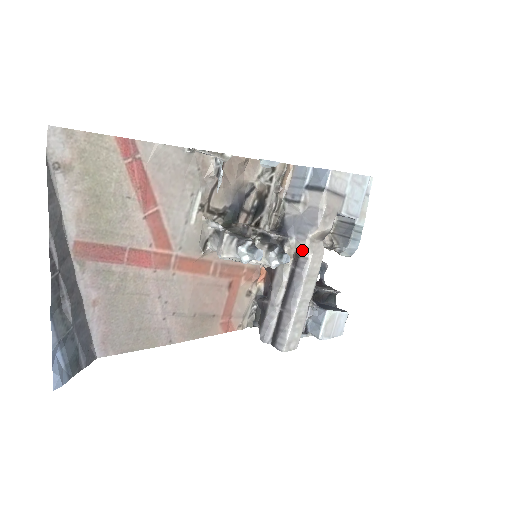
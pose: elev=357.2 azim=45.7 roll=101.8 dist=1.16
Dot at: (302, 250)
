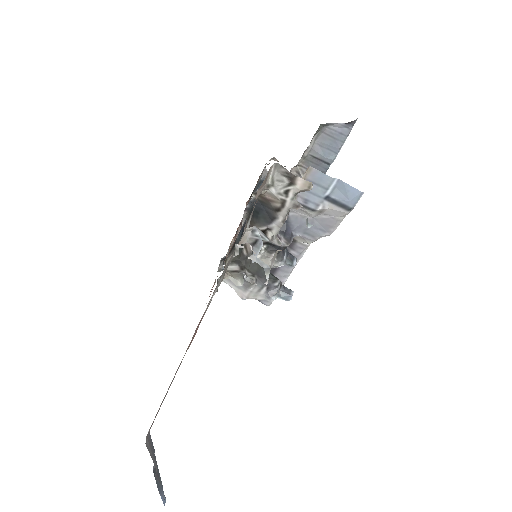
Dot at: (304, 242)
